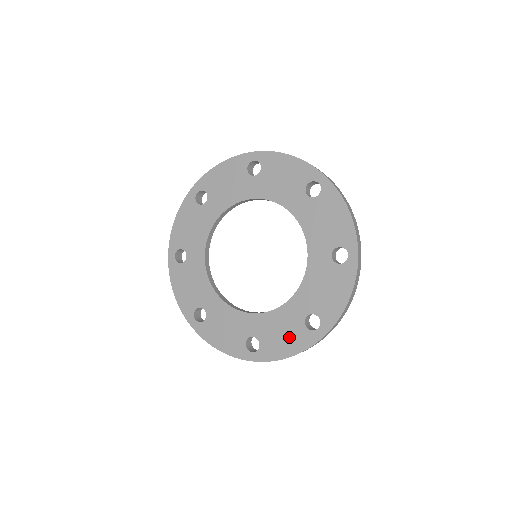
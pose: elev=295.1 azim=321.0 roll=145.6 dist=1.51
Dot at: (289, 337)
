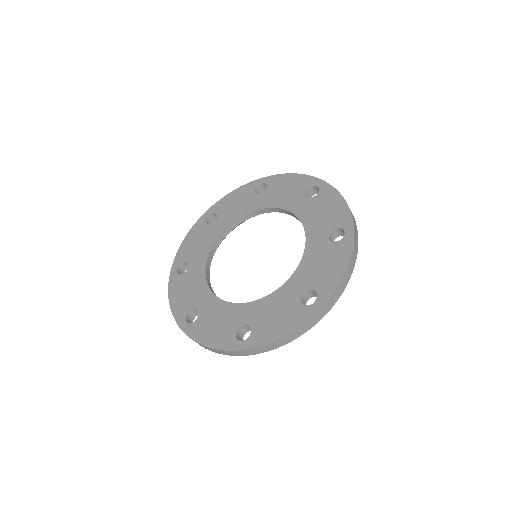
Dot at: (283, 317)
